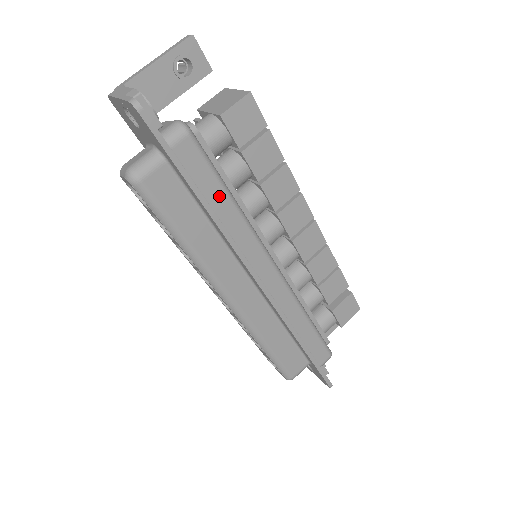
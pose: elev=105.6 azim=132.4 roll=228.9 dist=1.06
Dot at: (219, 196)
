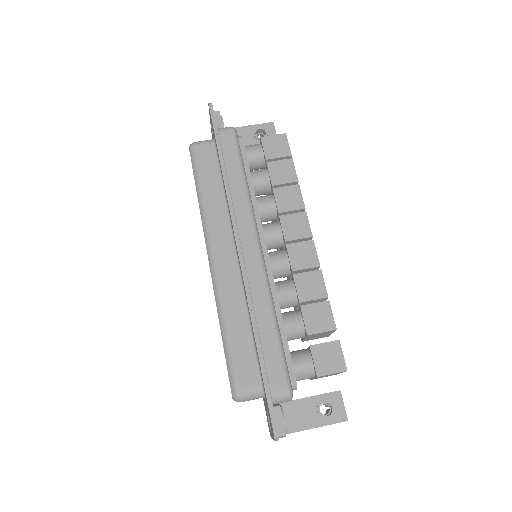
Dot at: (236, 171)
